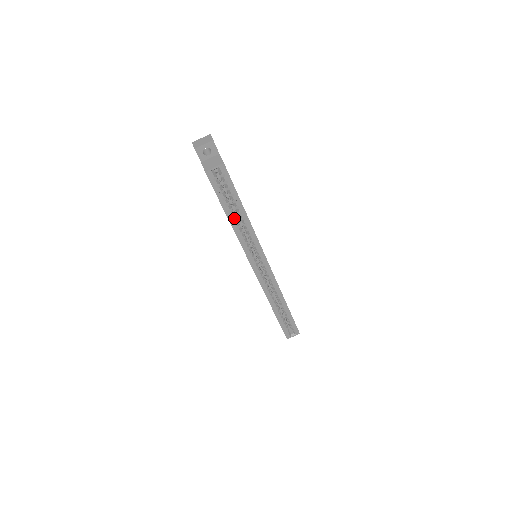
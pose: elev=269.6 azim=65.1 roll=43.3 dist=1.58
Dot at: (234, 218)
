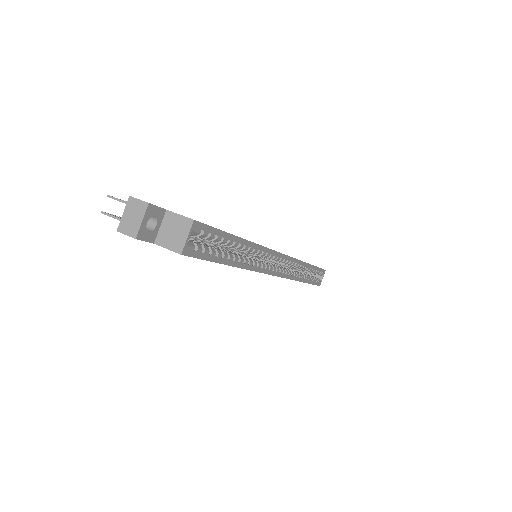
Dot at: (235, 258)
